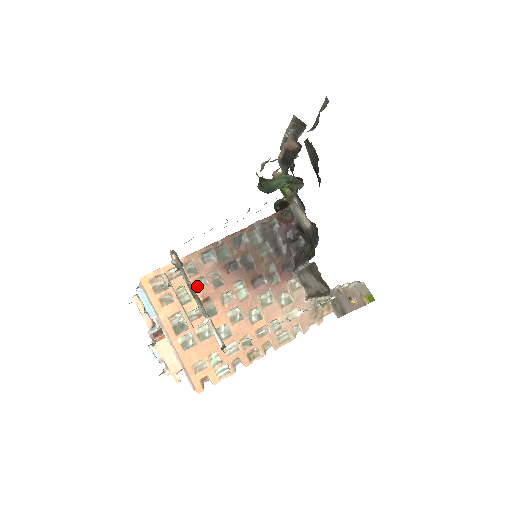
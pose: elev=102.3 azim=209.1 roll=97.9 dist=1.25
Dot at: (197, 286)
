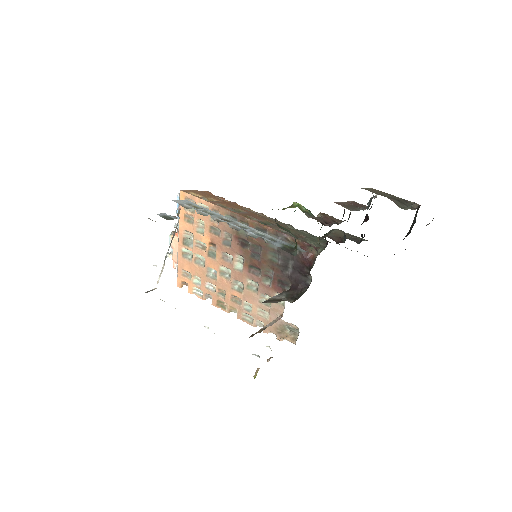
Dot at: (213, 230)
